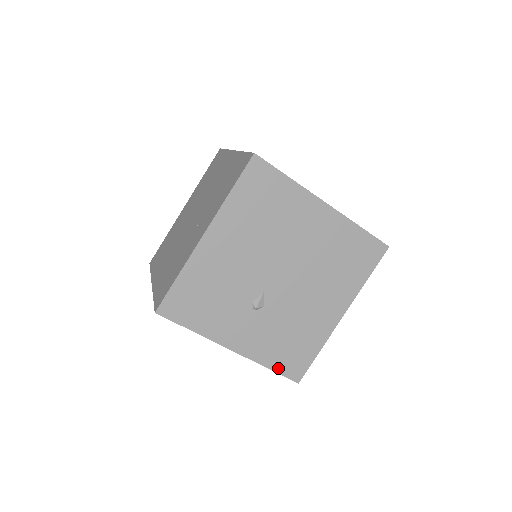
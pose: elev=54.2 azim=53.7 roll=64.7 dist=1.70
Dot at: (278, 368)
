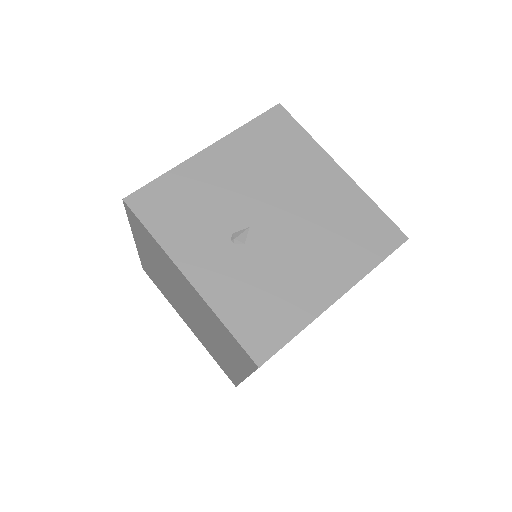
Dot at: (238, 331)
